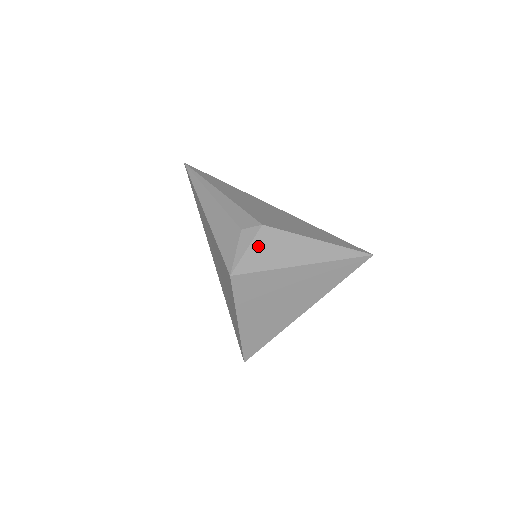
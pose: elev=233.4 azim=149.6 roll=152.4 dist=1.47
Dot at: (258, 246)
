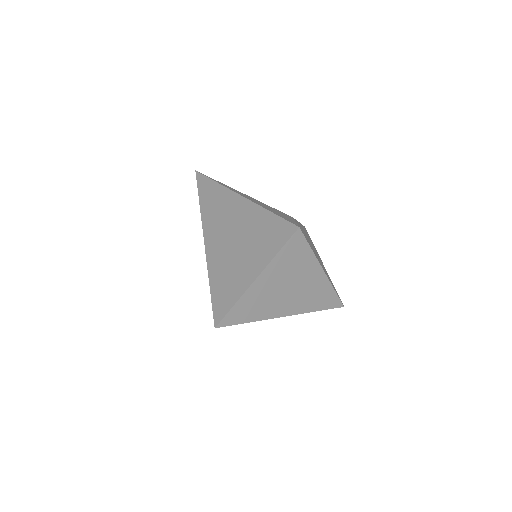
Dot at: (306, 233)
